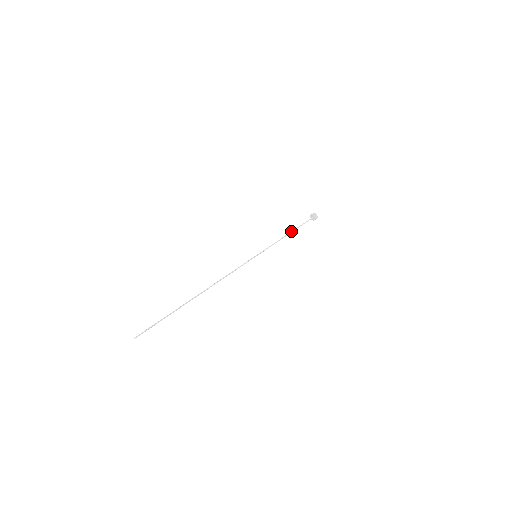
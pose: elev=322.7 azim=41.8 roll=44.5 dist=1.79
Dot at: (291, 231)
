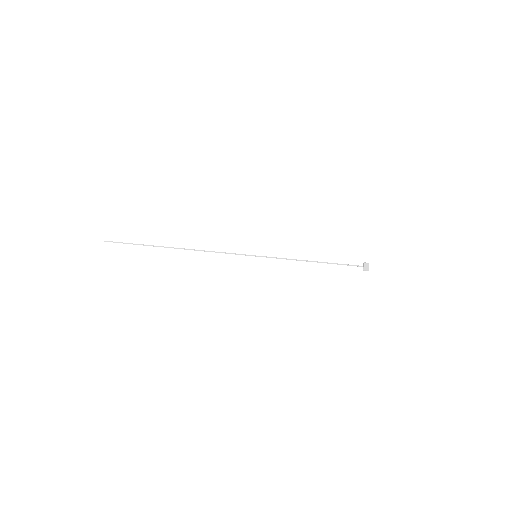
Dot at: occluded
